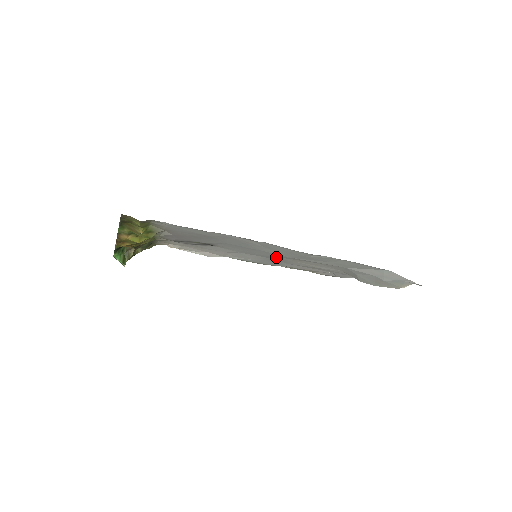
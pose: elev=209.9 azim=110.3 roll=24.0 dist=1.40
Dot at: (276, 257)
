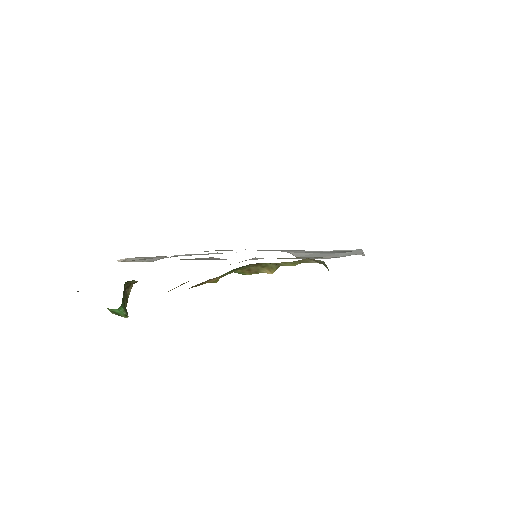
Dot at: occluded
